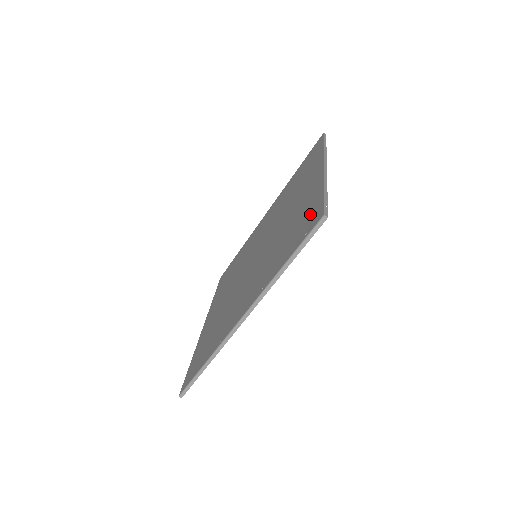
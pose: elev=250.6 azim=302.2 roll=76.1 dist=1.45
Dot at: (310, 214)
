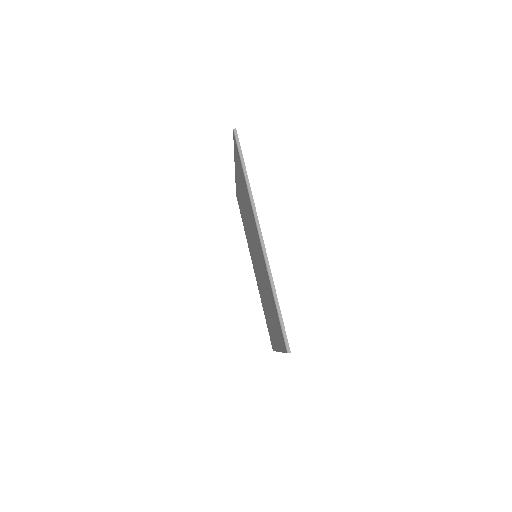
Dot at: (237, 157)
